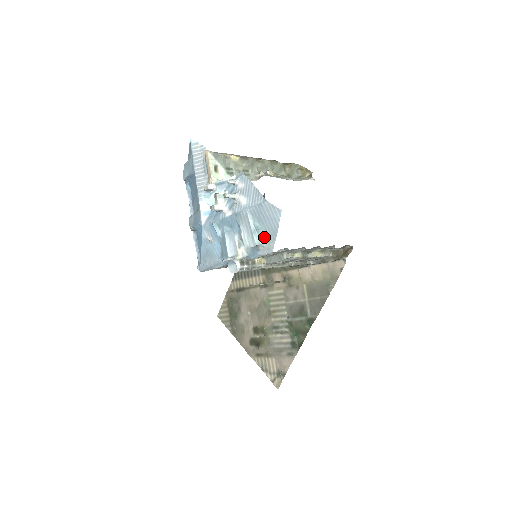
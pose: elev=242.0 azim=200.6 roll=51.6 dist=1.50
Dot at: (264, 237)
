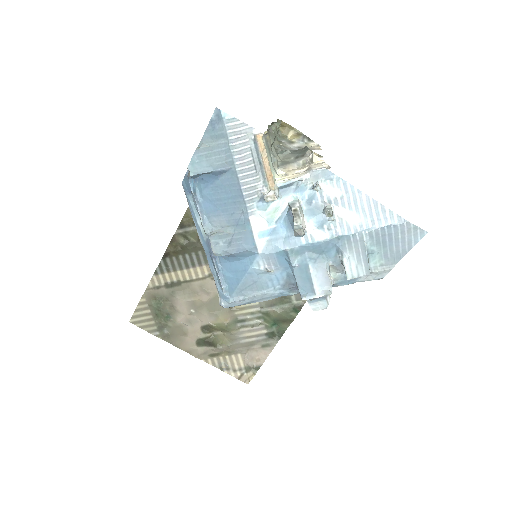
Dot at: (377, 262)
